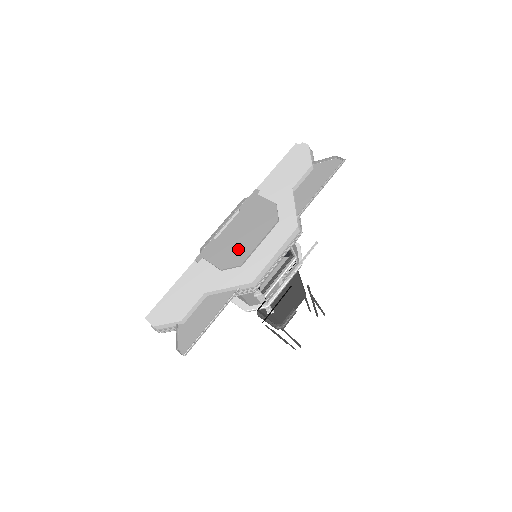
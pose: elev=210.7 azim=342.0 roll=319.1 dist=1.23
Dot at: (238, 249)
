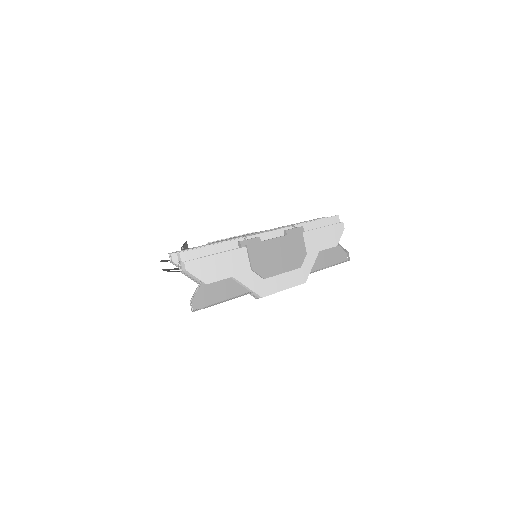
Dot at: (270, 265)
